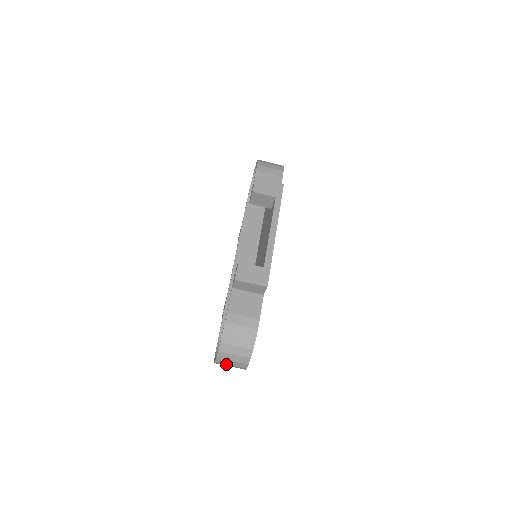
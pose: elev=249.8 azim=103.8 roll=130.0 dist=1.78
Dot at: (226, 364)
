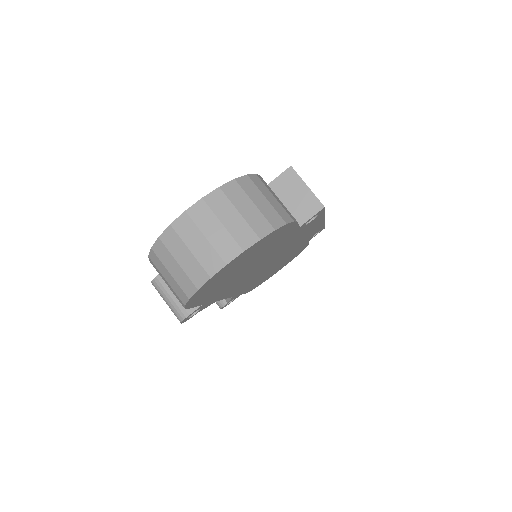
Dot at: (197, 232)
